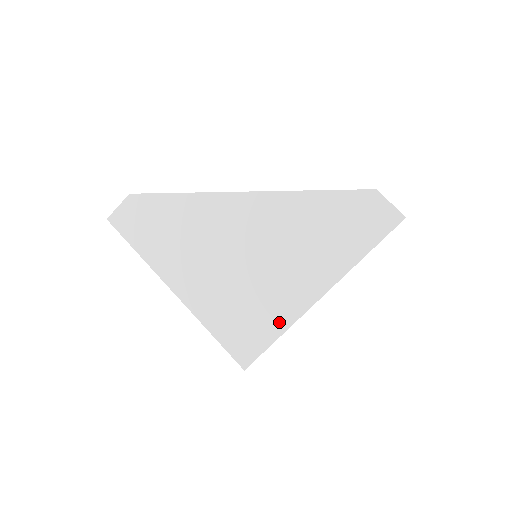
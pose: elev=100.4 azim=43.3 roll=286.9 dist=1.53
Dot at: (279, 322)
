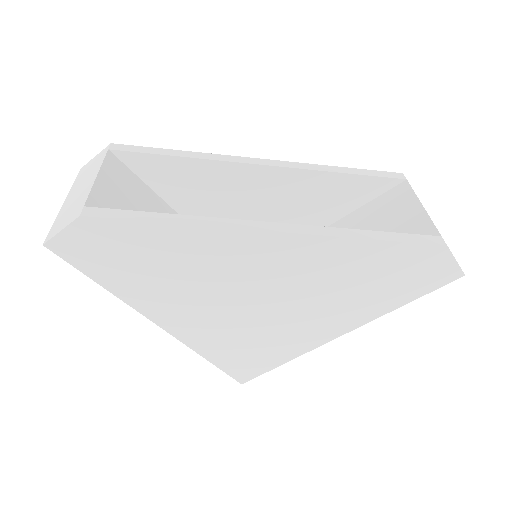
Dot at: (289, 352)
